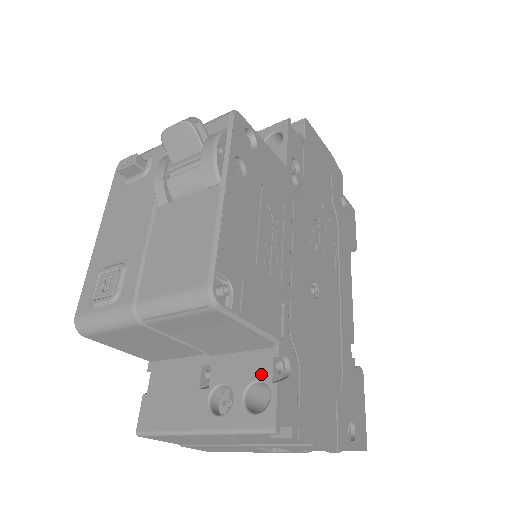
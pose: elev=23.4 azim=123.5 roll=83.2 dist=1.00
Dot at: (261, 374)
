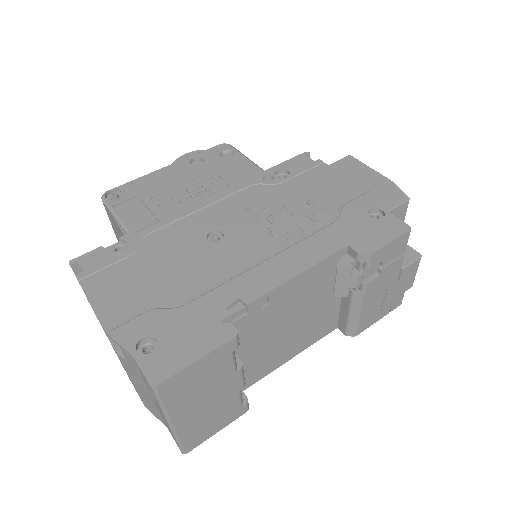
Dot at: occluded
